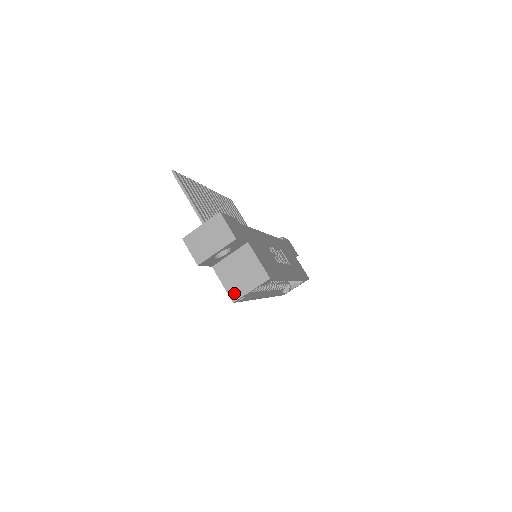
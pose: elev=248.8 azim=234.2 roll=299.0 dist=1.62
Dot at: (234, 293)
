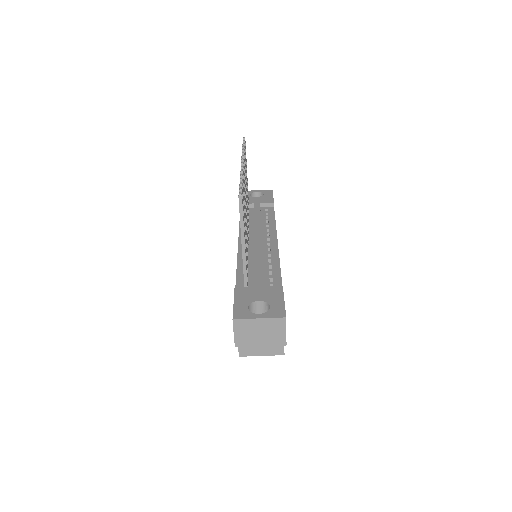
Dot at: (245, 351)
